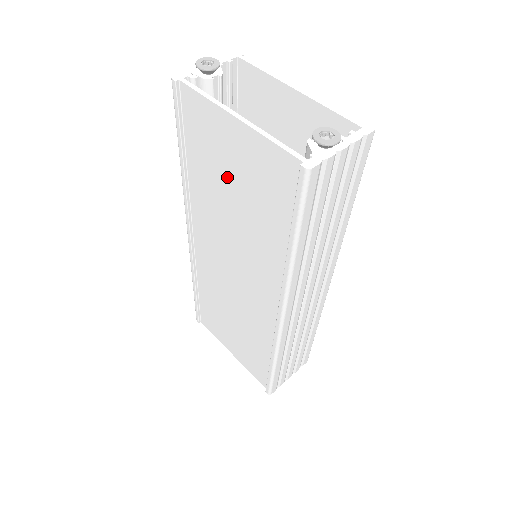
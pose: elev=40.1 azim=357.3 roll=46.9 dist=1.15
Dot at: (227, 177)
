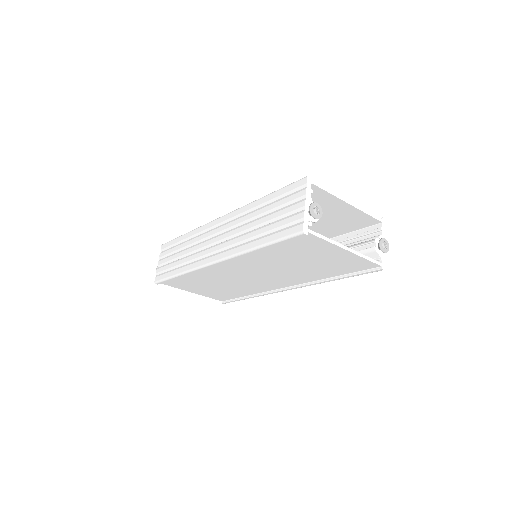
Dot at: (305, 258)
